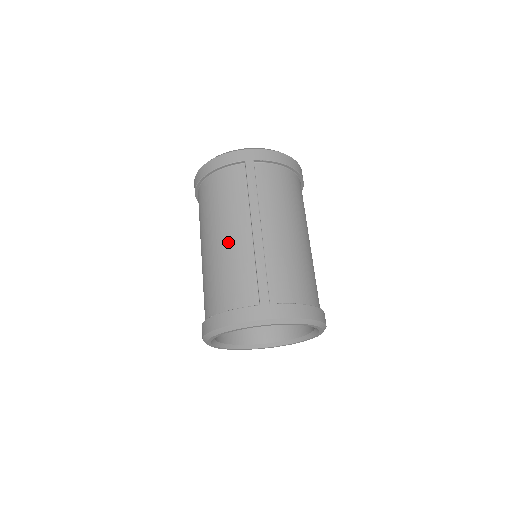
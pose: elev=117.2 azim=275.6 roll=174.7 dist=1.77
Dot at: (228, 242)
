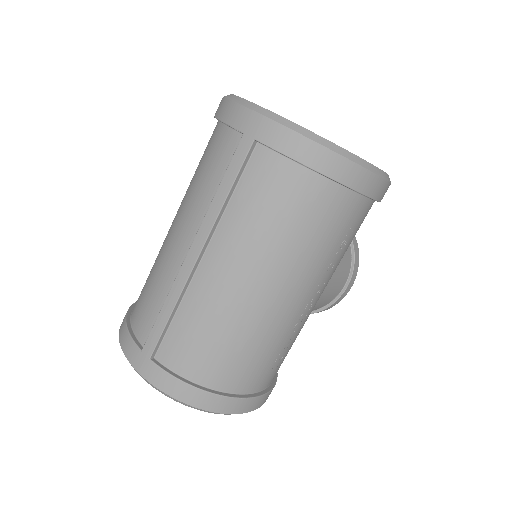
Dot at: (170, 242)
